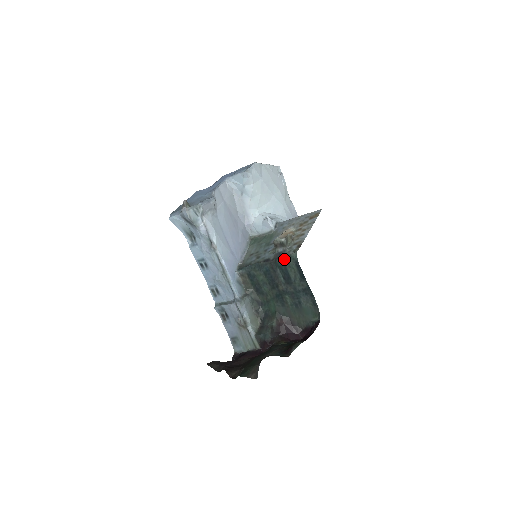
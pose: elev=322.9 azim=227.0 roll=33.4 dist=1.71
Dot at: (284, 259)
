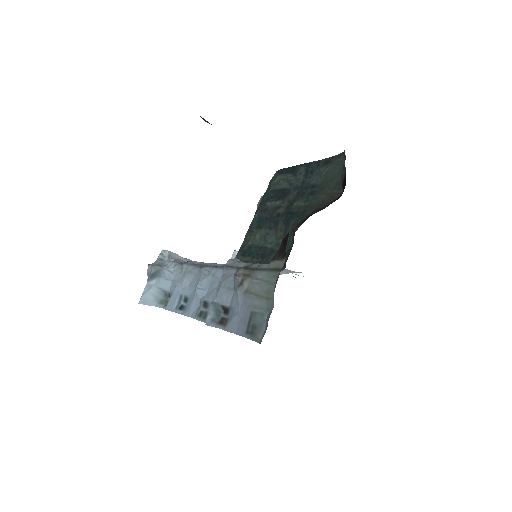
Dot at: (267, 190)
